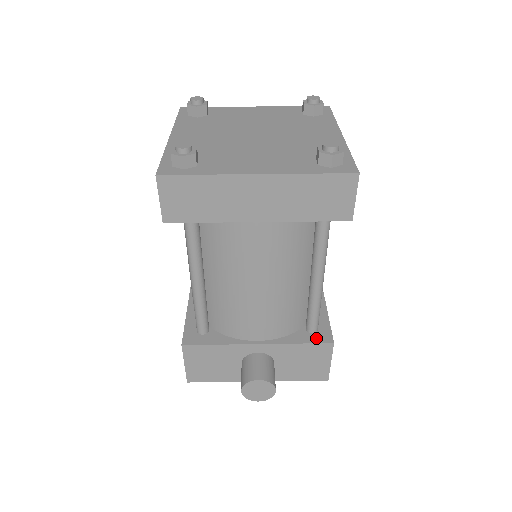
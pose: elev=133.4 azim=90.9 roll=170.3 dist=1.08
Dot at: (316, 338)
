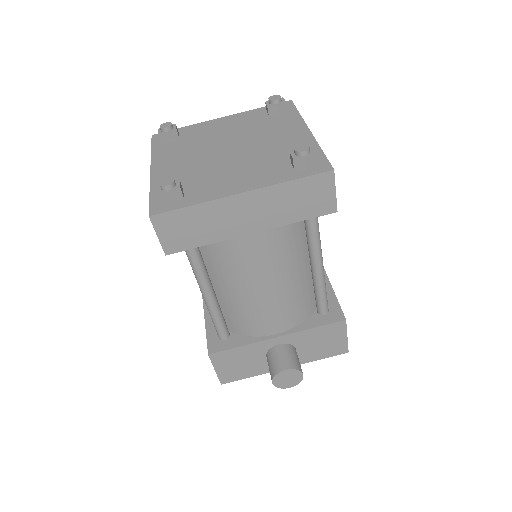
Dot at: (329, 319)
